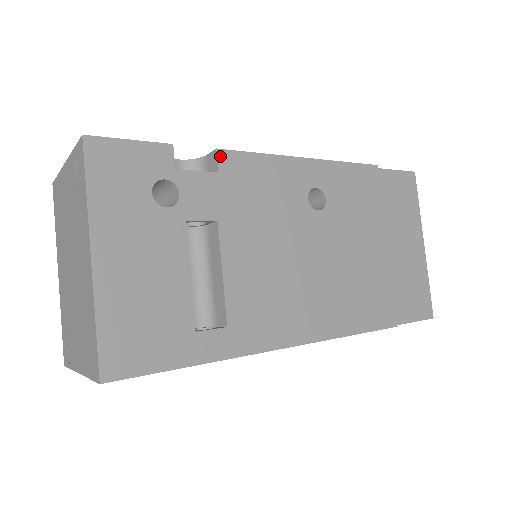
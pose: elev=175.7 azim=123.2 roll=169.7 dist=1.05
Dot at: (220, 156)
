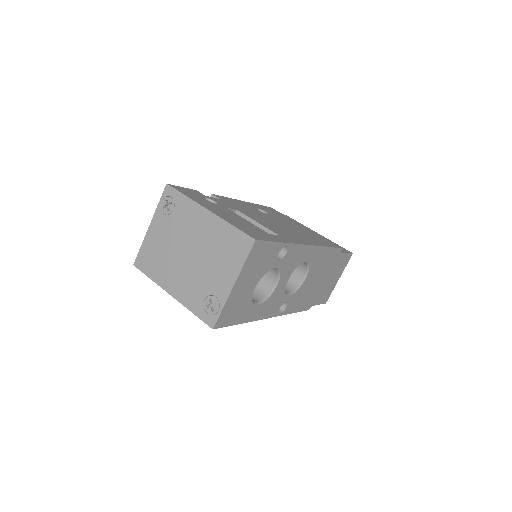
Dot at: (215, 196)
